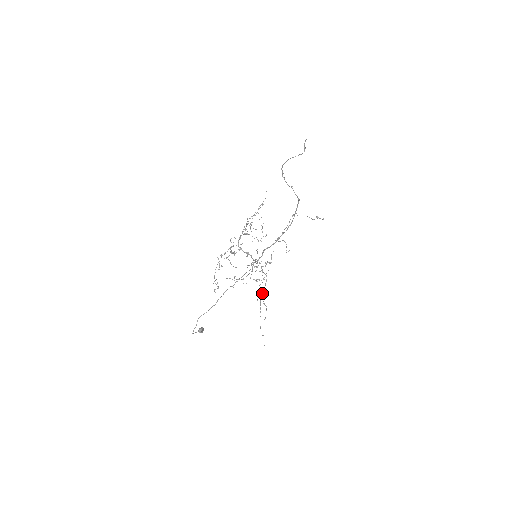
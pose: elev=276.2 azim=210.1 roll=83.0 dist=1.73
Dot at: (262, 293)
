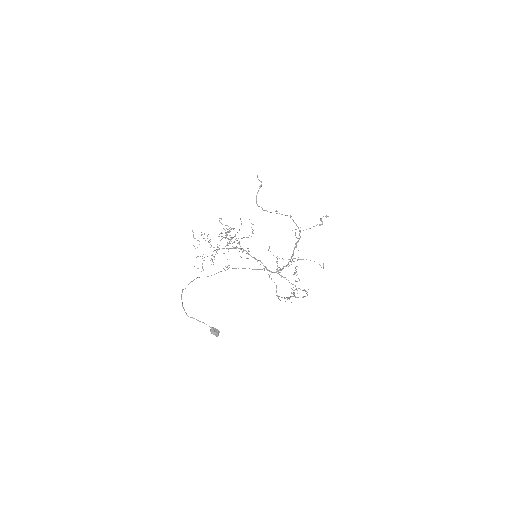
Dot at: (297, 297)
